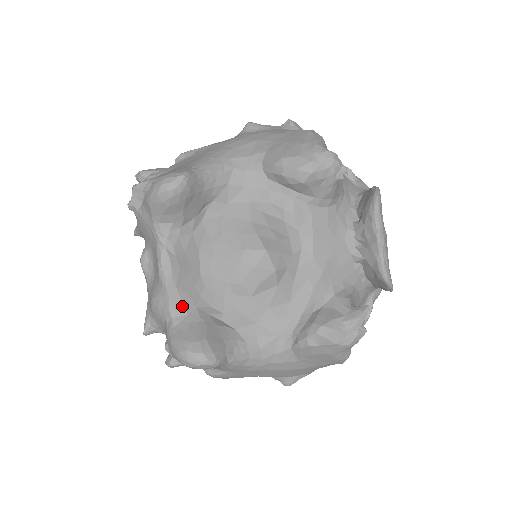
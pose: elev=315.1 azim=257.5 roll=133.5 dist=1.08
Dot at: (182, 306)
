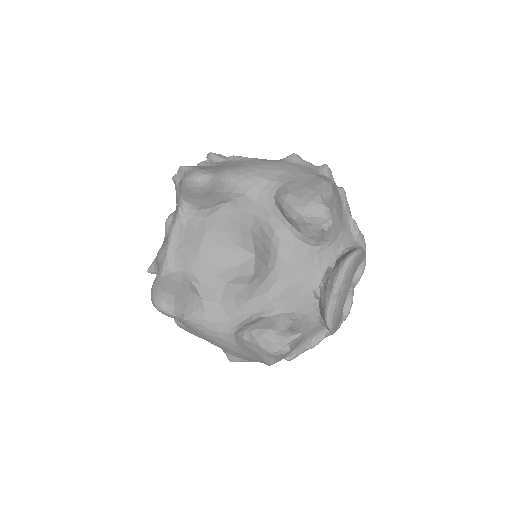
Dot at: (173, 265)
